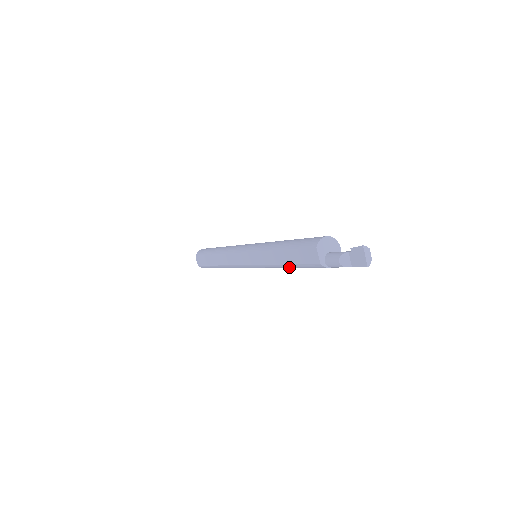
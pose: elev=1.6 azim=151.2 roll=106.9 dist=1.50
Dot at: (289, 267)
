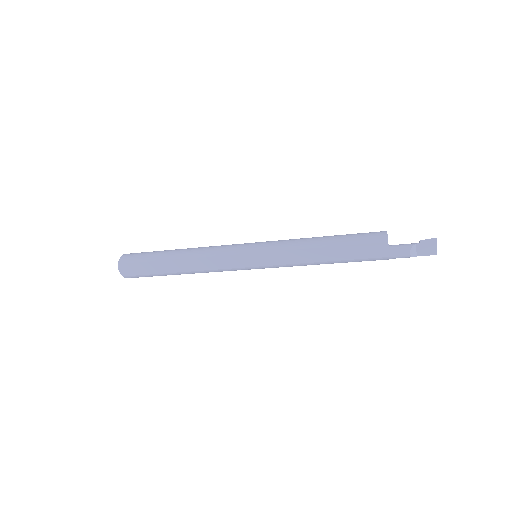
Dot at: (329, 263)
